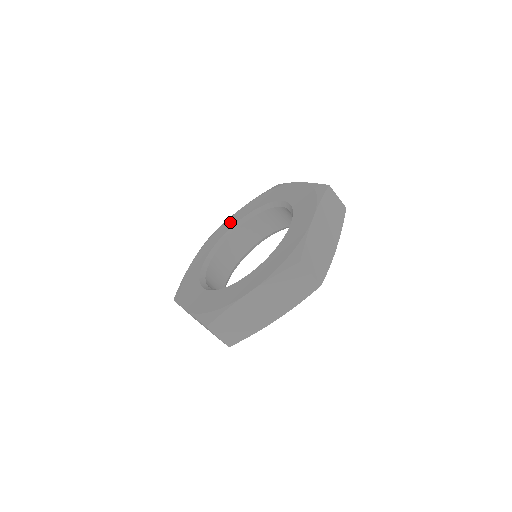
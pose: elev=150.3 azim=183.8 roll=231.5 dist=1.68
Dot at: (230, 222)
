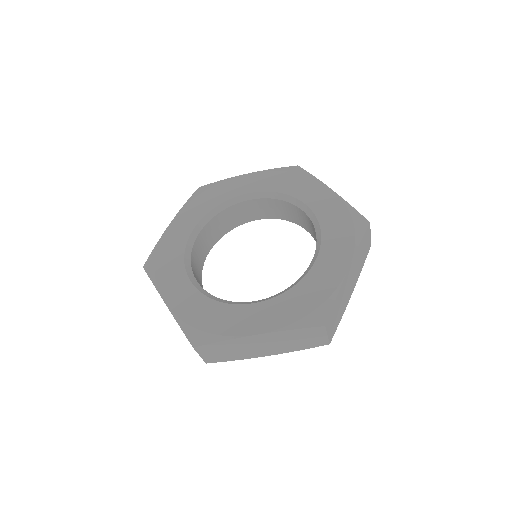
Dot at: (230, 188)
